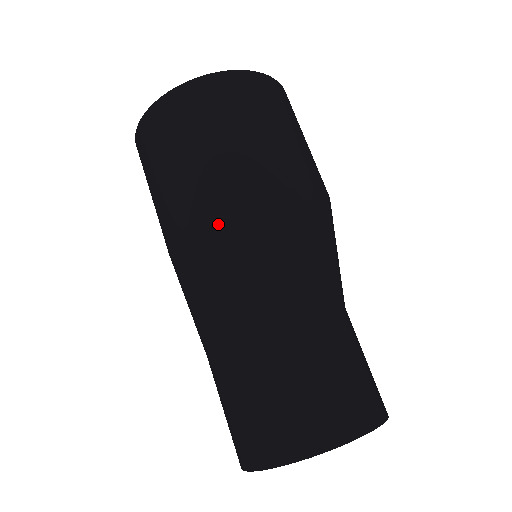
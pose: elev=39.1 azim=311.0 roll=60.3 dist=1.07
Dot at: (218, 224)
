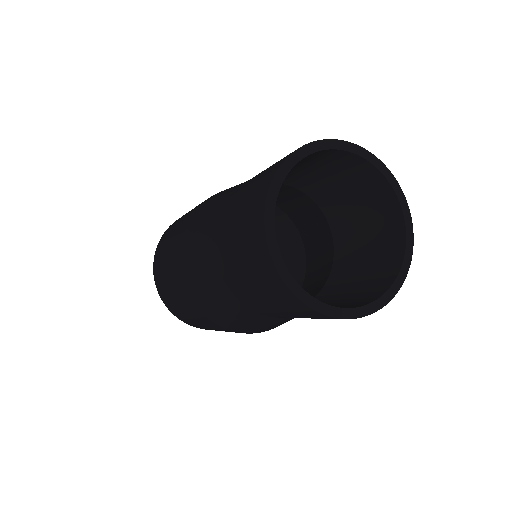
Dot at: (186, 233)
